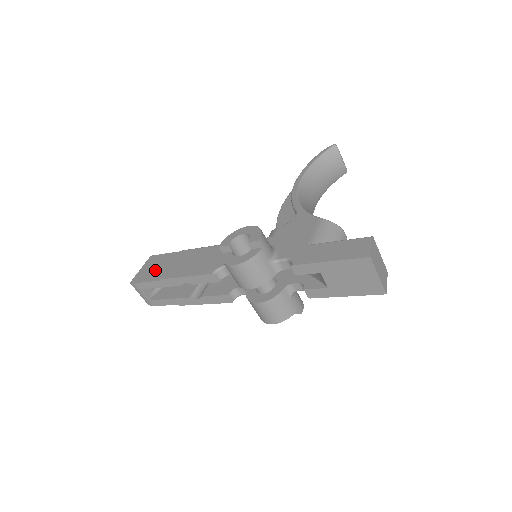
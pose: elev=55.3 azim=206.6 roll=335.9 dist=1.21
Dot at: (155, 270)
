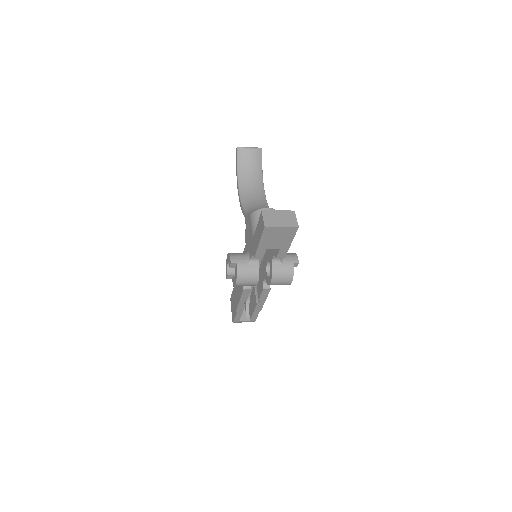
Dot at: (234, 307)
